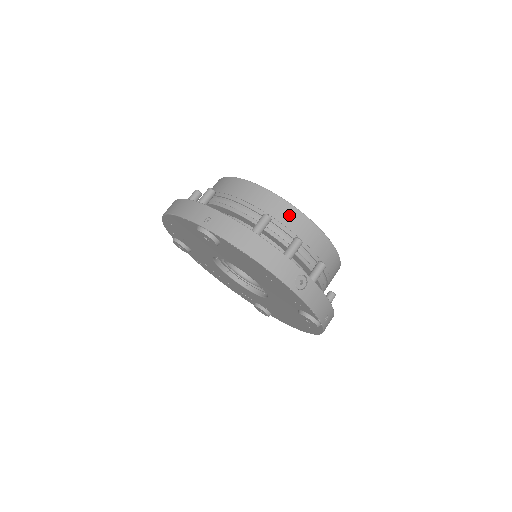
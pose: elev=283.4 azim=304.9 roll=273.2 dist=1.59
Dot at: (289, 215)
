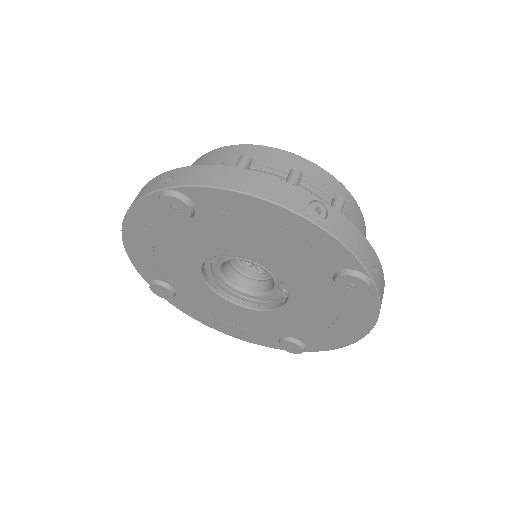
Dot at: (273, 157)
